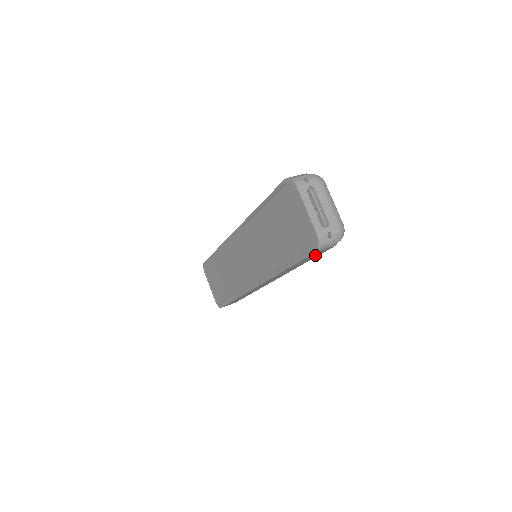
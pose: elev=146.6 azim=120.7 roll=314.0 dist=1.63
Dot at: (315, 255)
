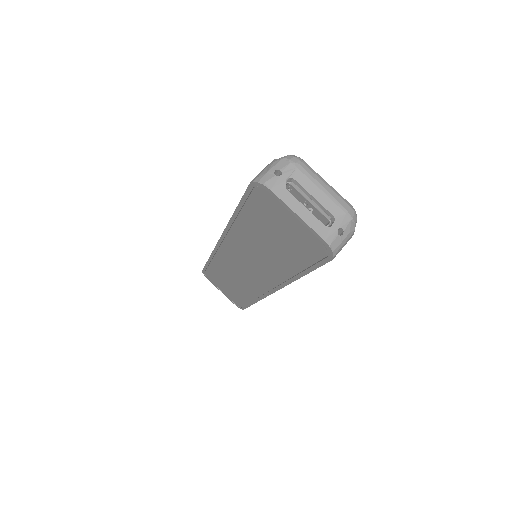
Dot at: occluded
